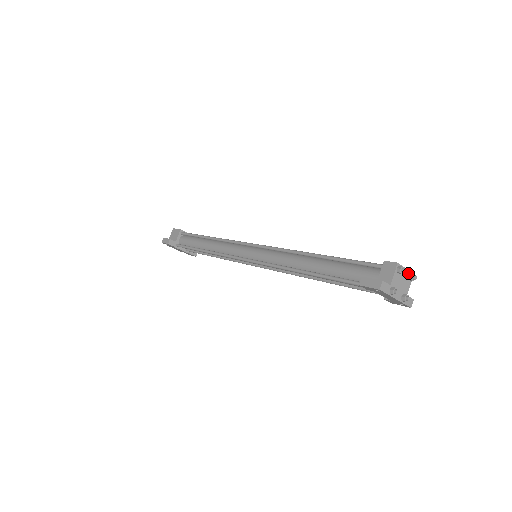
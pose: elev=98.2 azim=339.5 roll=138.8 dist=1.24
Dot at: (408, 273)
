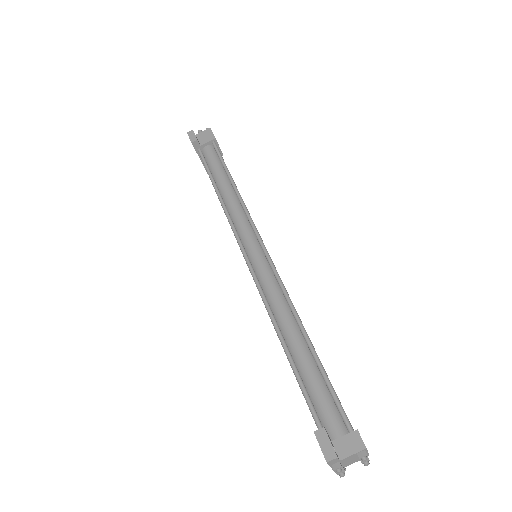
Dot at: occluded
